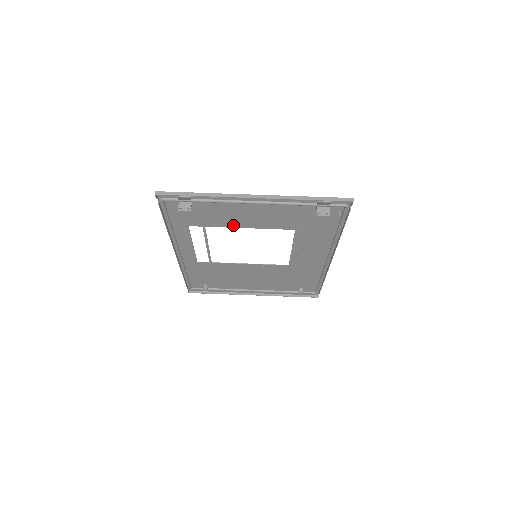
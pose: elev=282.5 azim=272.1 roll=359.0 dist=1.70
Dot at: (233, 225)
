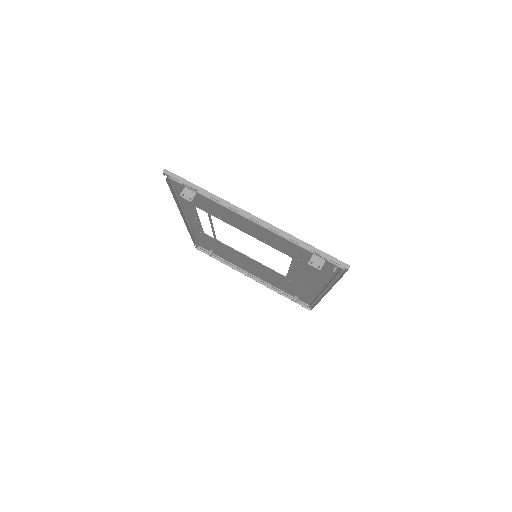
Dot at: (235, 226)
